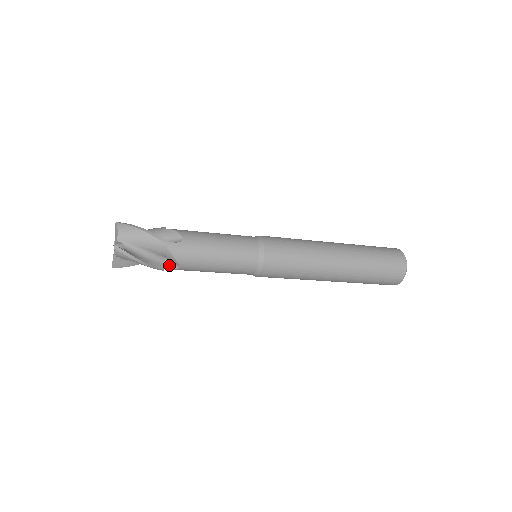
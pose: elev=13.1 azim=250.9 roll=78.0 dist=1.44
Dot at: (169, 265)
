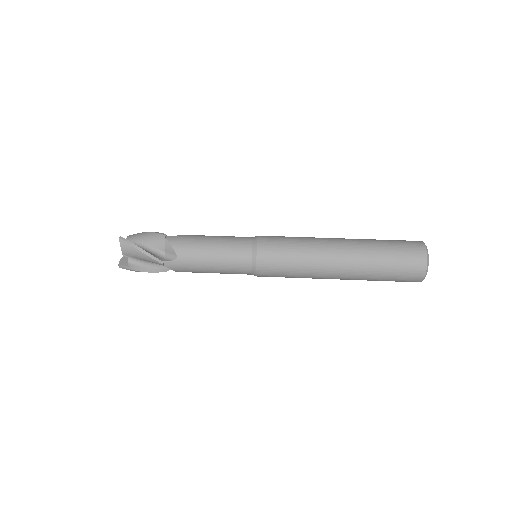
Dot at: occluded
